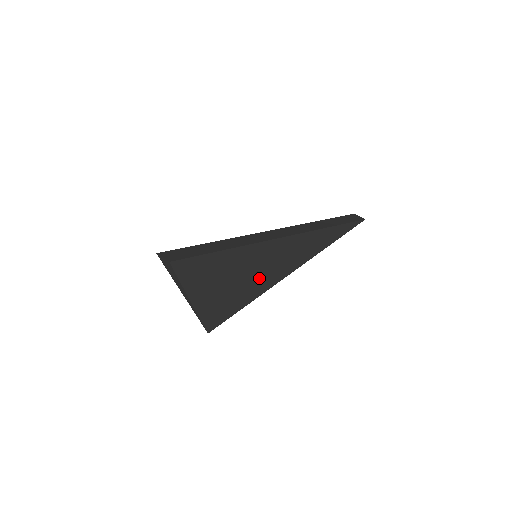
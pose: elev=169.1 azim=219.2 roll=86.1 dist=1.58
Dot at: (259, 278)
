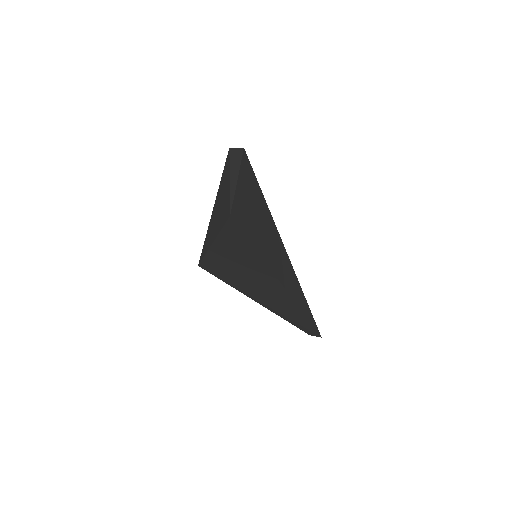
Dot at: (267, 248)
